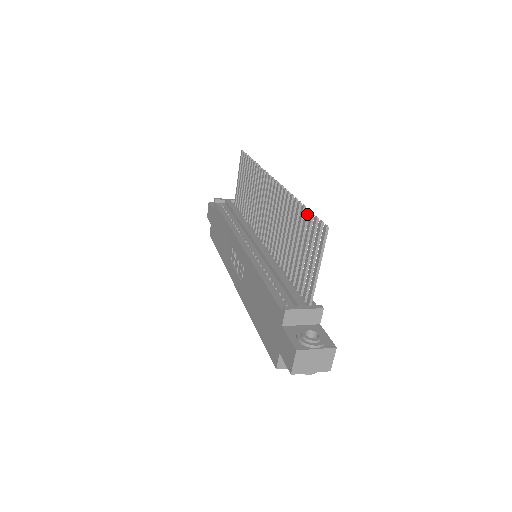
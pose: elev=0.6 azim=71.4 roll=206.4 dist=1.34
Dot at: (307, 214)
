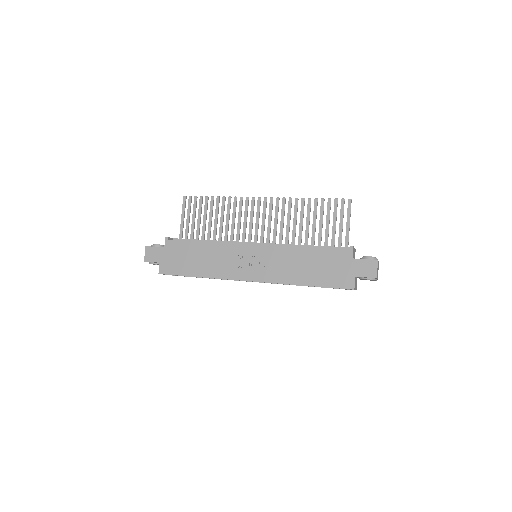
Dot at: occluded
